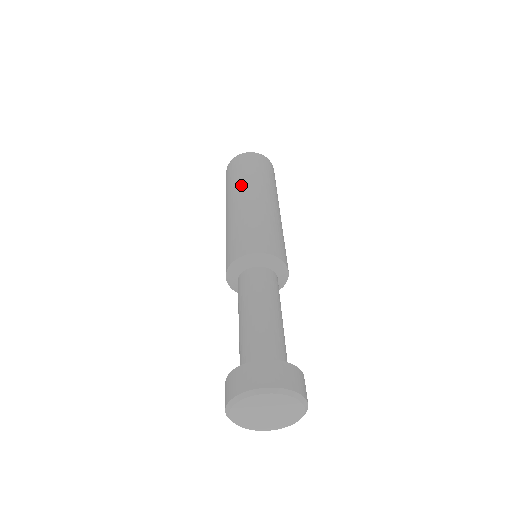
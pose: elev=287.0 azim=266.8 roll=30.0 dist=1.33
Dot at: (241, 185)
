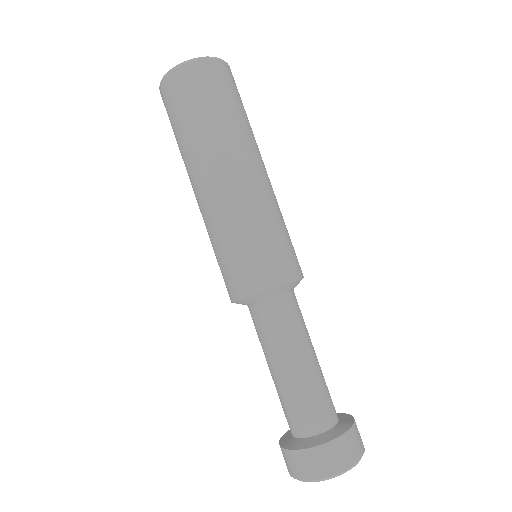
Dot at: (202, 151)
